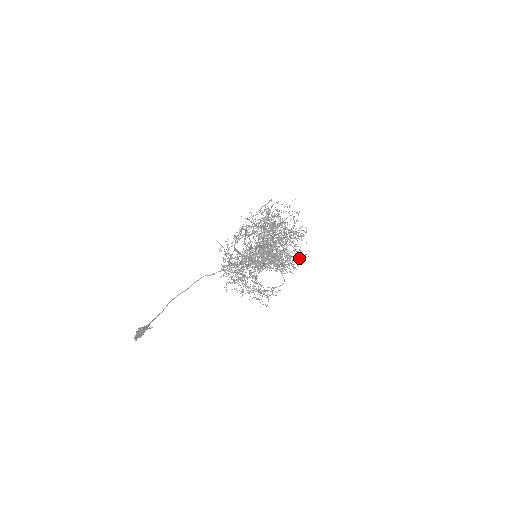
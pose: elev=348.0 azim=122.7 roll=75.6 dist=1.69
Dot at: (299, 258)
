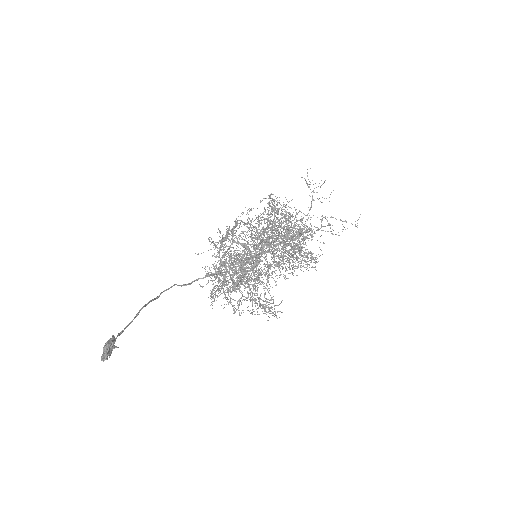
Dot at: (310, 258)
